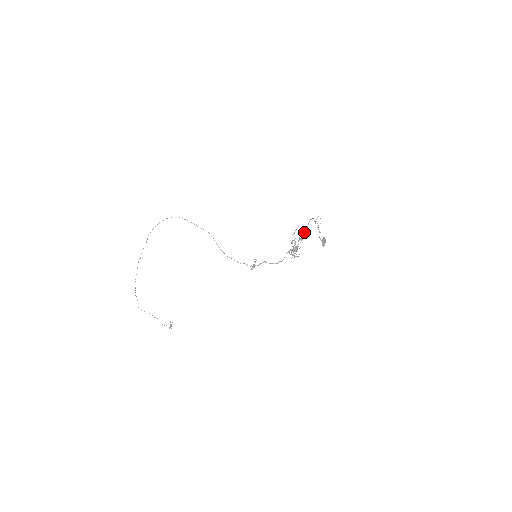
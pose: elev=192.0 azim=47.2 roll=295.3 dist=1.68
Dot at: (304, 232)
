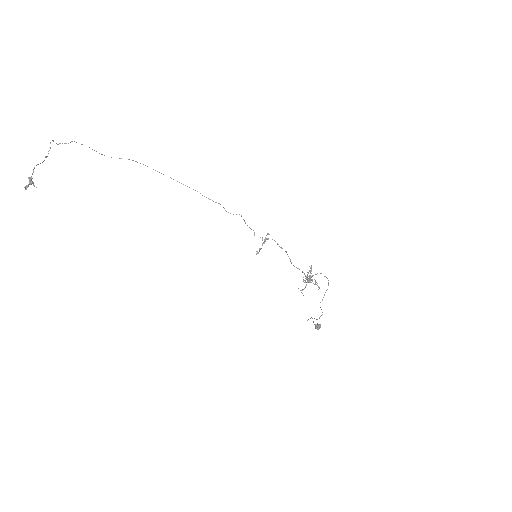
Dot at: occluded
